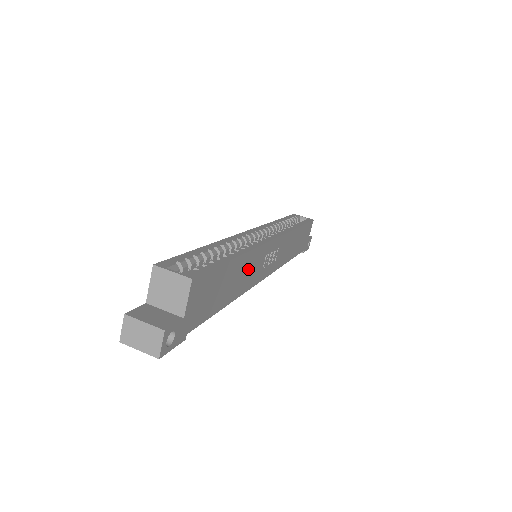
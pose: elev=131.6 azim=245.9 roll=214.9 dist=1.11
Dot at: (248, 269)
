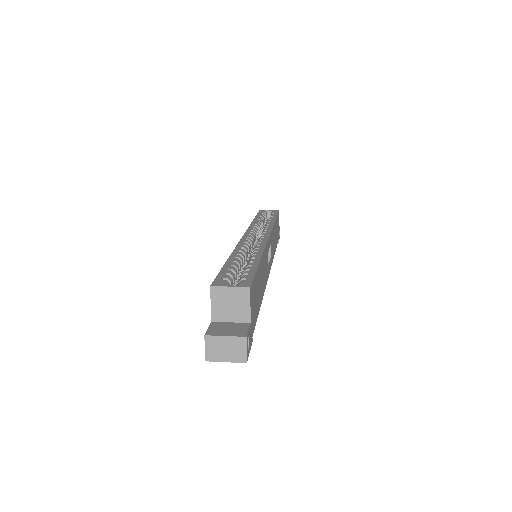
Dot at: (264, 268)
